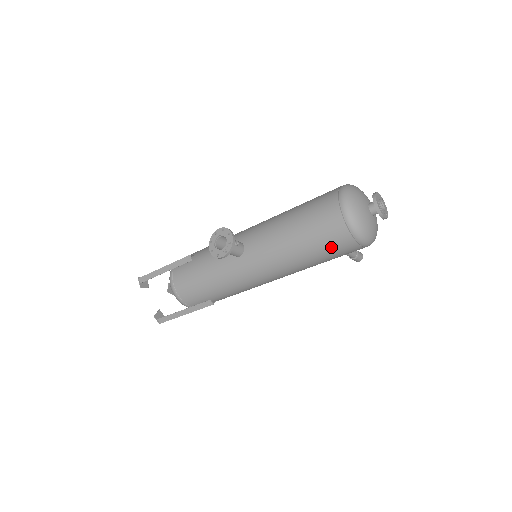
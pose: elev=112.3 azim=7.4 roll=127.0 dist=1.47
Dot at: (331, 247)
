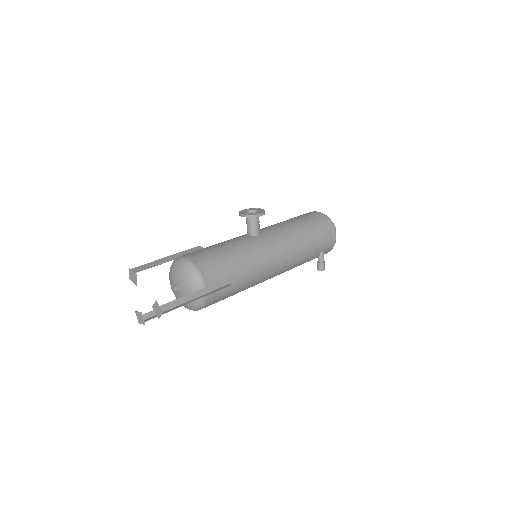
Dot at: (321, 231)
